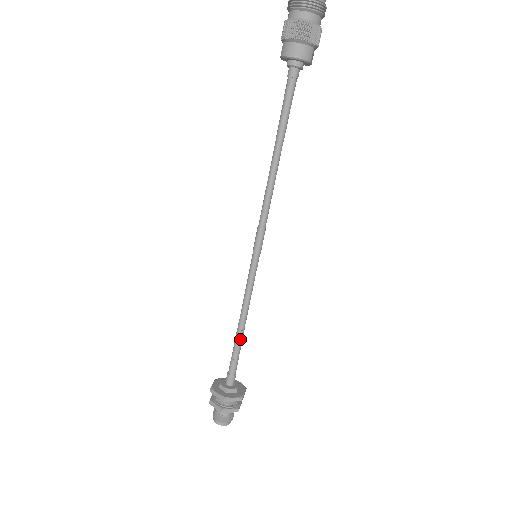
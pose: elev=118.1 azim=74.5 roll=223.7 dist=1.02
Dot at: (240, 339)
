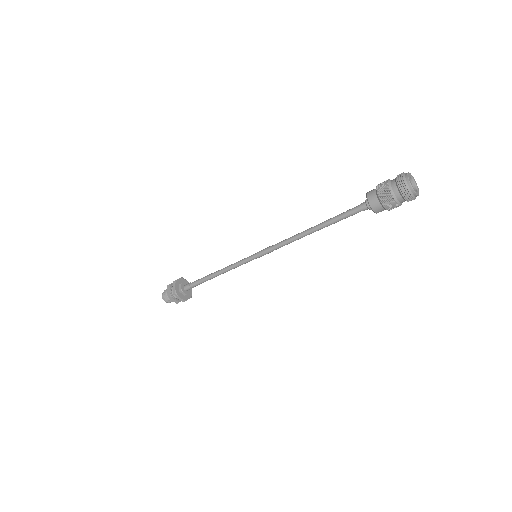
Dot at: (210, 278)
